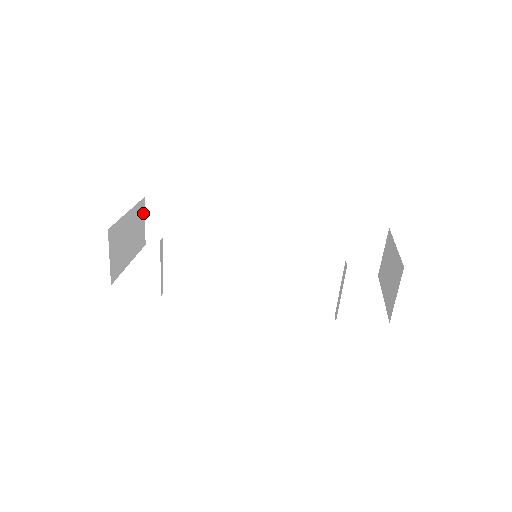
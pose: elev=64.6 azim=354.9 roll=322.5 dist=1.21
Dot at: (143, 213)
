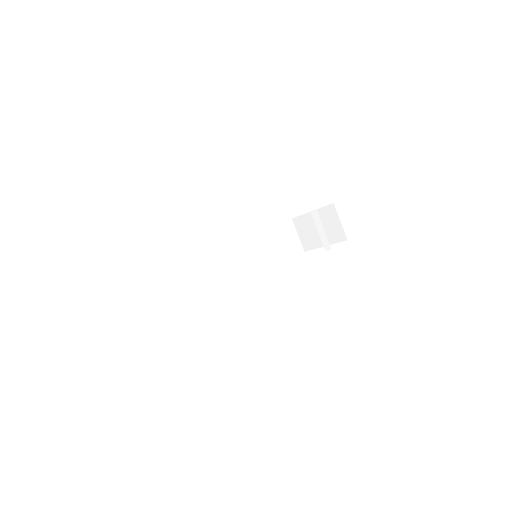
Dot at: (153, 288)
